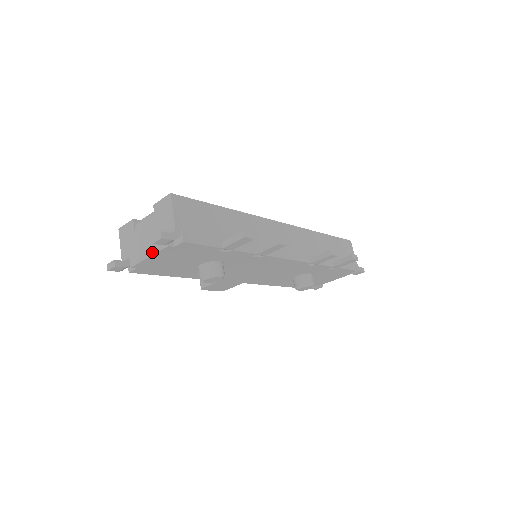
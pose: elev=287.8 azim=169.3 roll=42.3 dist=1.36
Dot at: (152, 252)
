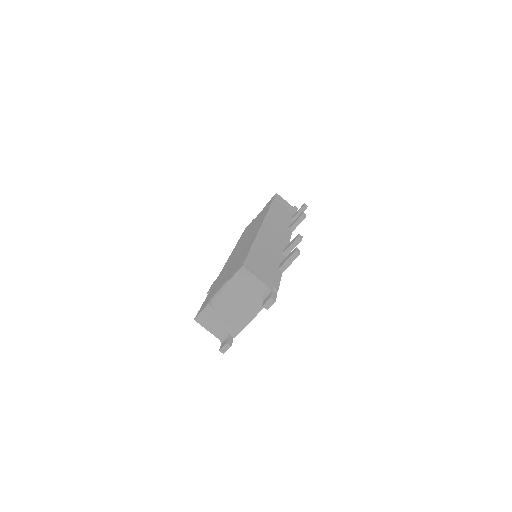
Dot at: (253, 315)
